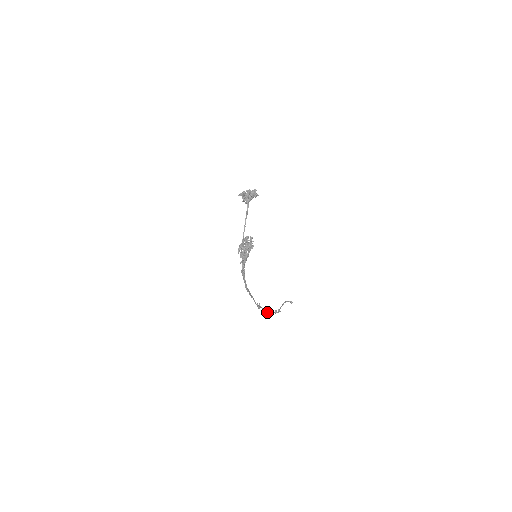
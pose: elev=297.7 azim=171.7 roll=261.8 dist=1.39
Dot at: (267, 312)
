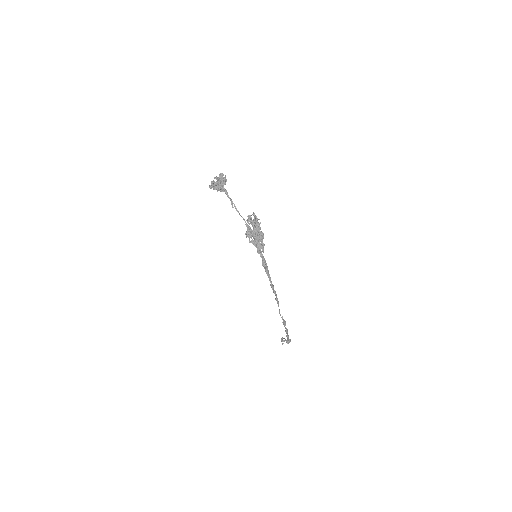
Dot at: (287, 336)
